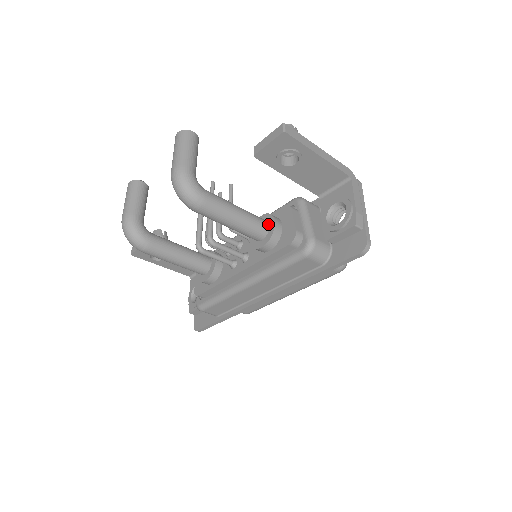
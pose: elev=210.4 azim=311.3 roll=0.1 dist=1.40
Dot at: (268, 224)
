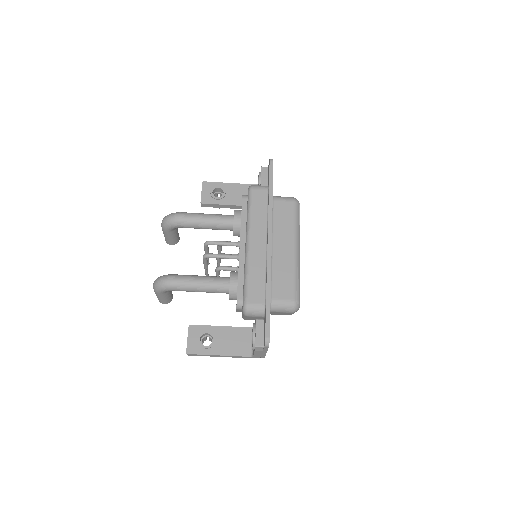
Dot at: occluded
